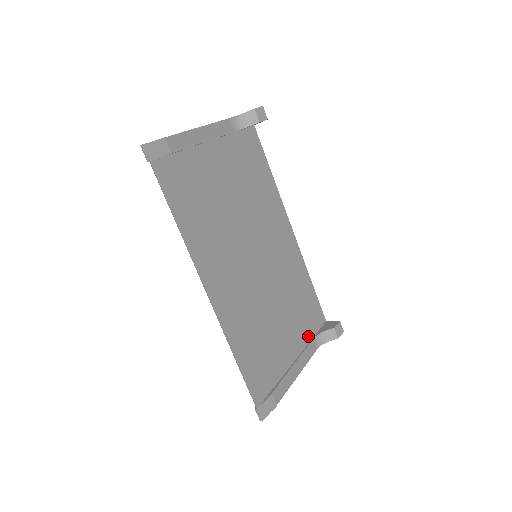
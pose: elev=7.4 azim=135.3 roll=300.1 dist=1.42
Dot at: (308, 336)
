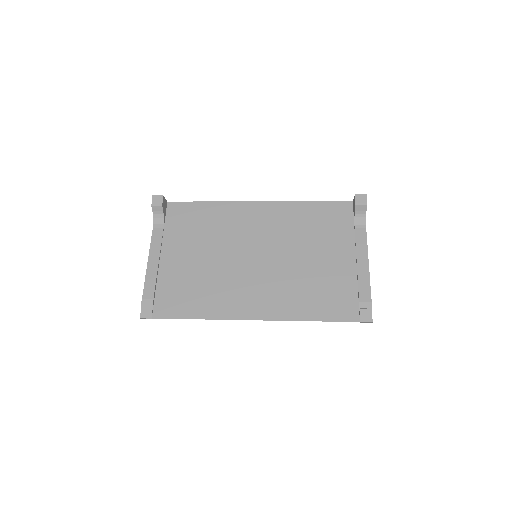
Dot at: (349, 232)
